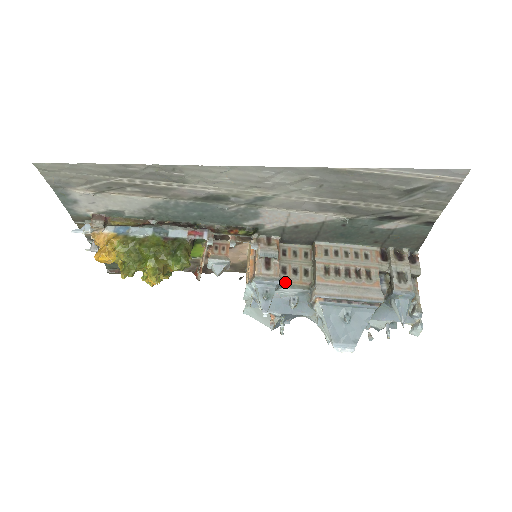
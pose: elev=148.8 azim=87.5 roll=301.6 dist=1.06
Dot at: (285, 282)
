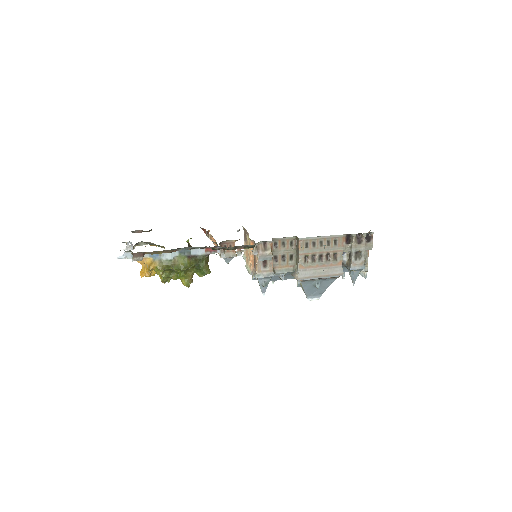
Dot at: (277, 268)
